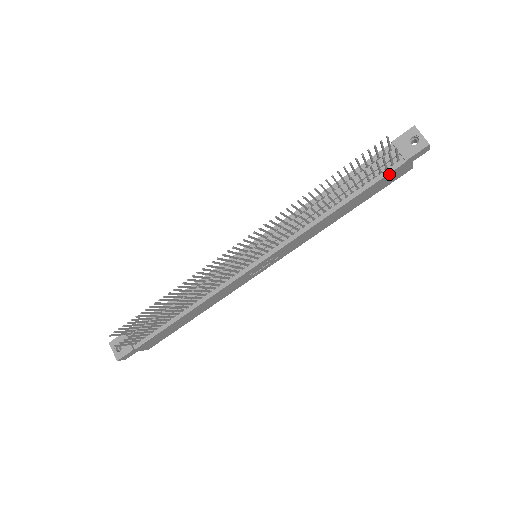
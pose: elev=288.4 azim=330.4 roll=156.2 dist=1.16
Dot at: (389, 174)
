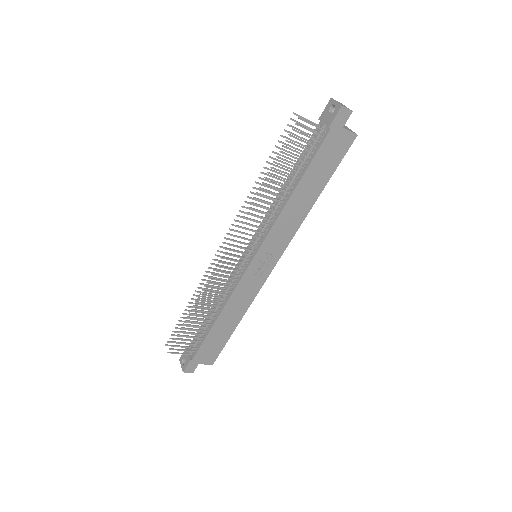
Dot at: (323, 145)
